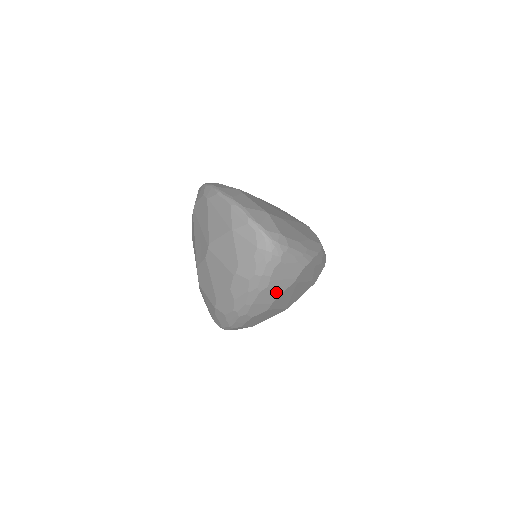
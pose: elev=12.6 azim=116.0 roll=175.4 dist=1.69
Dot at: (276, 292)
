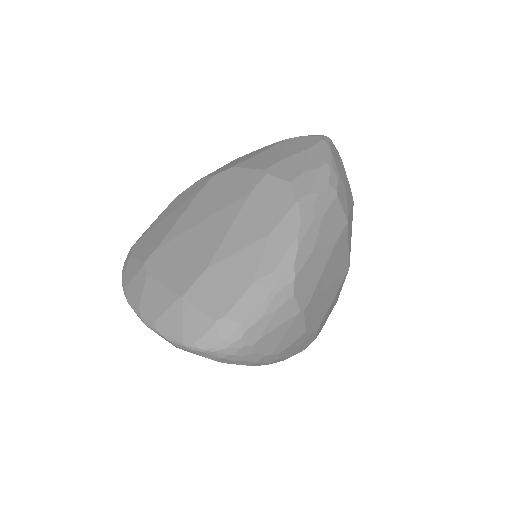
Dot at: (297, 337)
